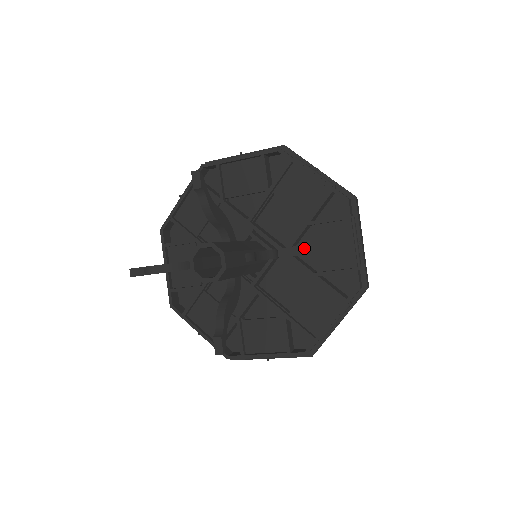
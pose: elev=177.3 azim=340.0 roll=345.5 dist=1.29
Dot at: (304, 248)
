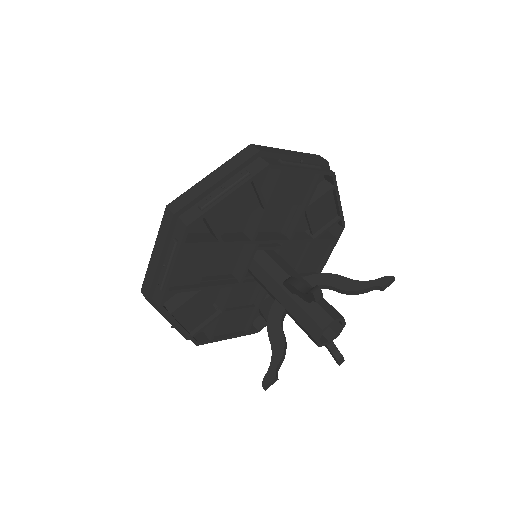
Dot at: occluded
